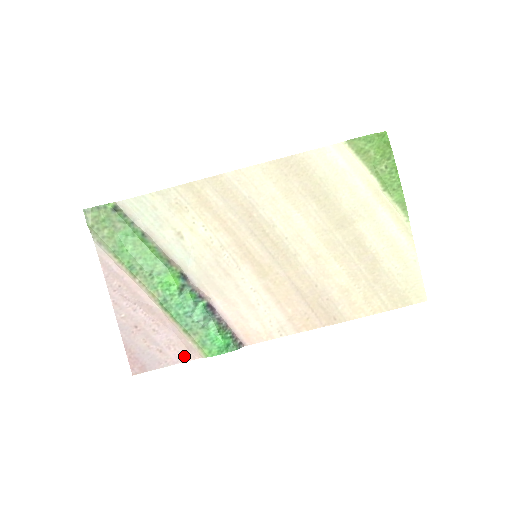
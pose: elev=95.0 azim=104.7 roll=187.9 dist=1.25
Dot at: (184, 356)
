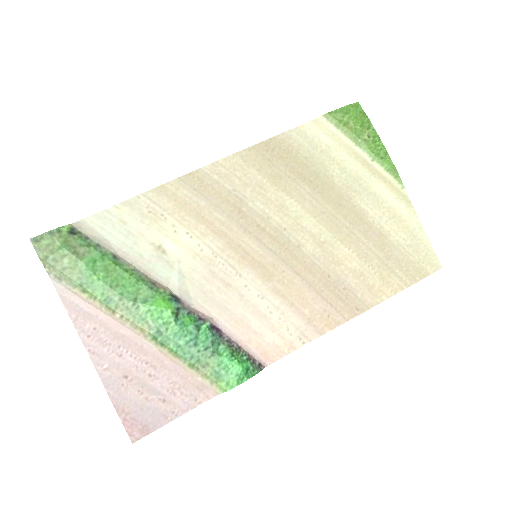
Dot at: (195, 399)
